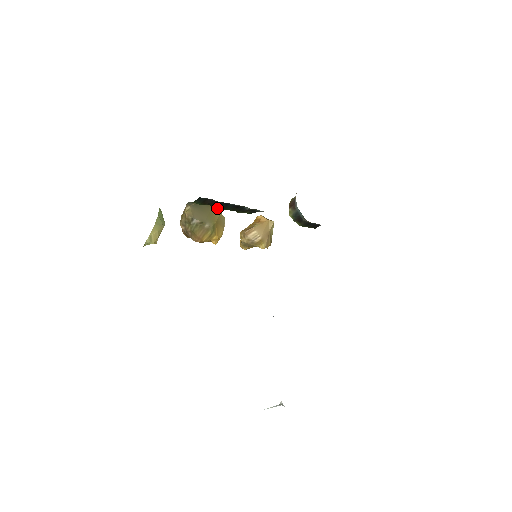
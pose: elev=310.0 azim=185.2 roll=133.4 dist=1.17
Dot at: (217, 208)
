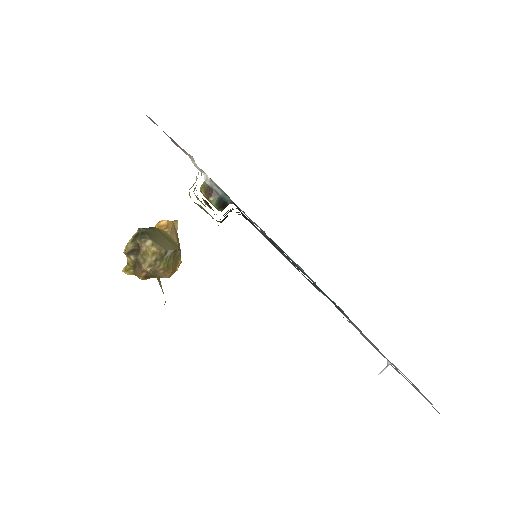
Dot at: (160, 229)
